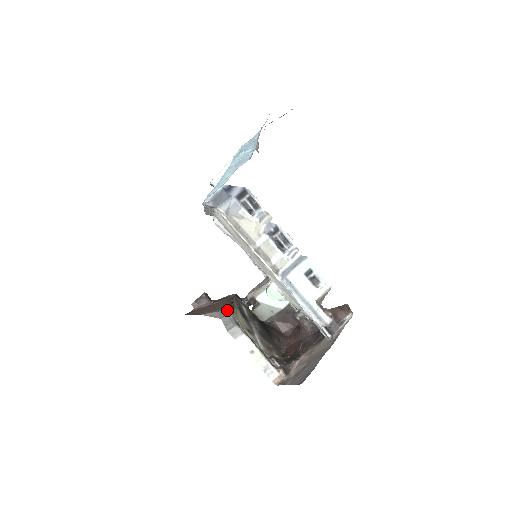
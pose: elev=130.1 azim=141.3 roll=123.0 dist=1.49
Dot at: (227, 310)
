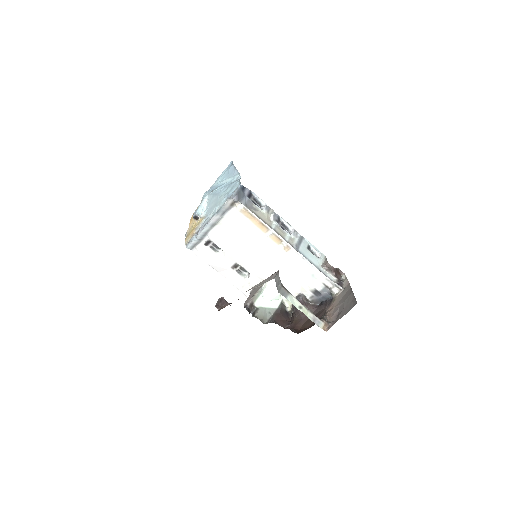
Dot at: (274, 273)
